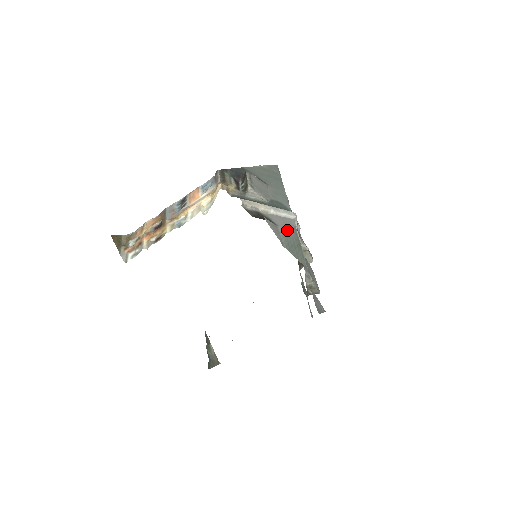
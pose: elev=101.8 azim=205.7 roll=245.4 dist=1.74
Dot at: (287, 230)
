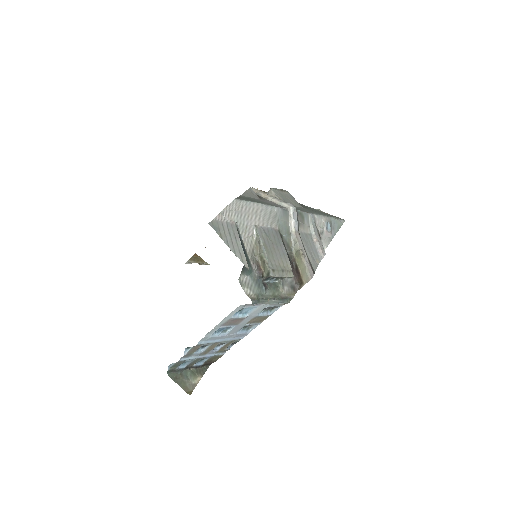
Dot at: (266, 202)
